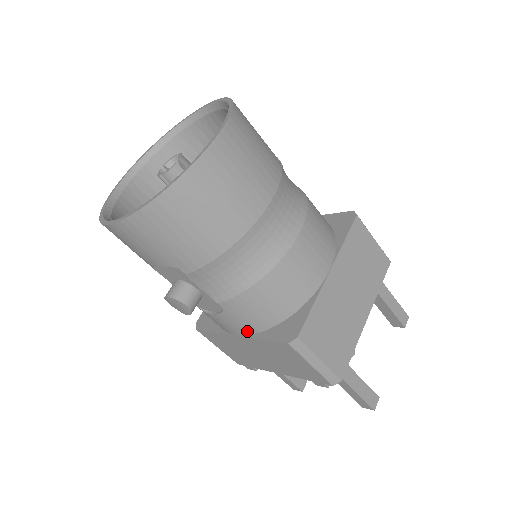
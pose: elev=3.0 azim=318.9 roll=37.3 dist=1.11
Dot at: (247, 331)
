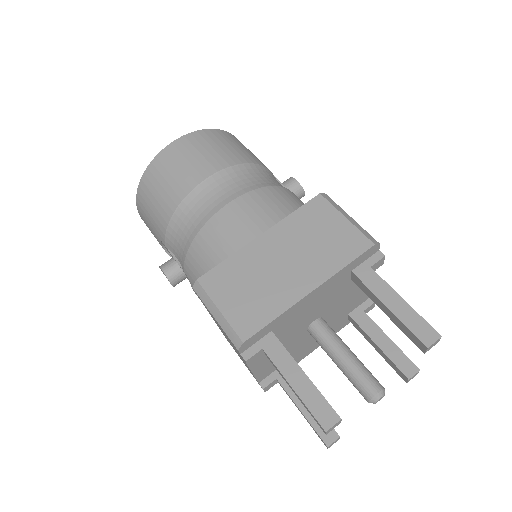
Dot at: occluded
